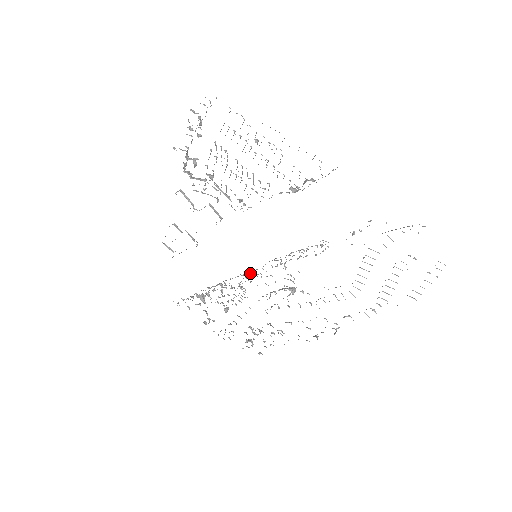
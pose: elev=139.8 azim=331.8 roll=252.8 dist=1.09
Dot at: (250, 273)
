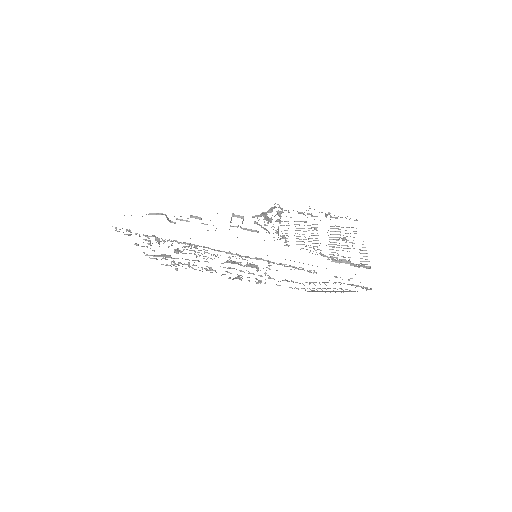
Dot at: (235, 254)
